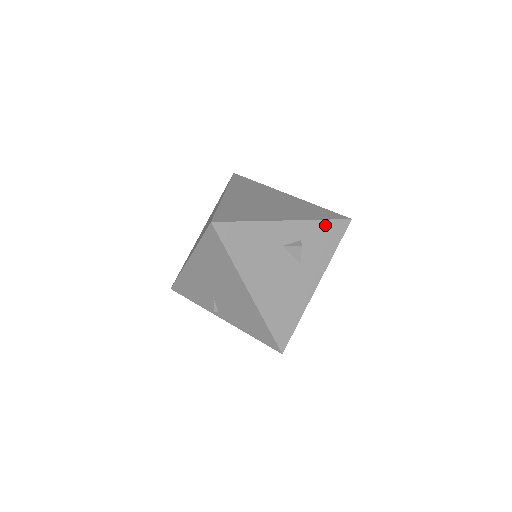
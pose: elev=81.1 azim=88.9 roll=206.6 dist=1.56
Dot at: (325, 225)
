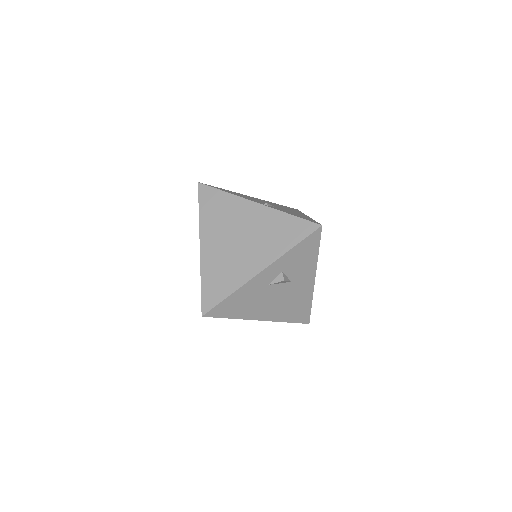
Dot at: (298, 248)
